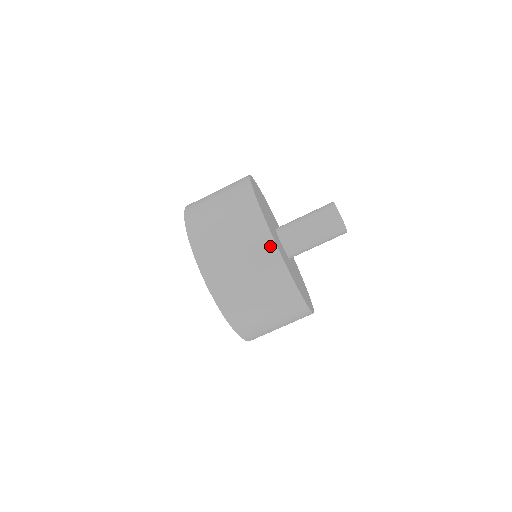
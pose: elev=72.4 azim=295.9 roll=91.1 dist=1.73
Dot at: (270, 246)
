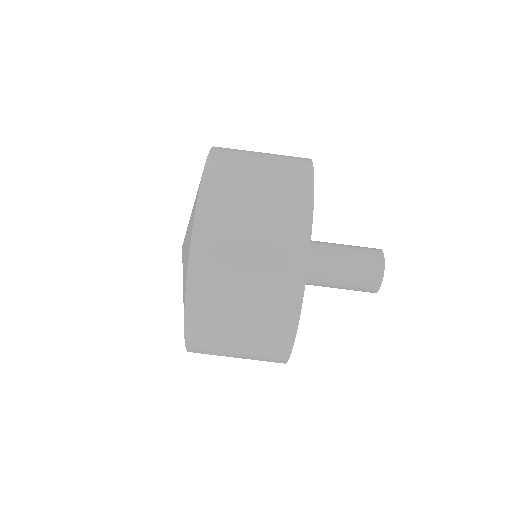
Dot at: (304, 160)
